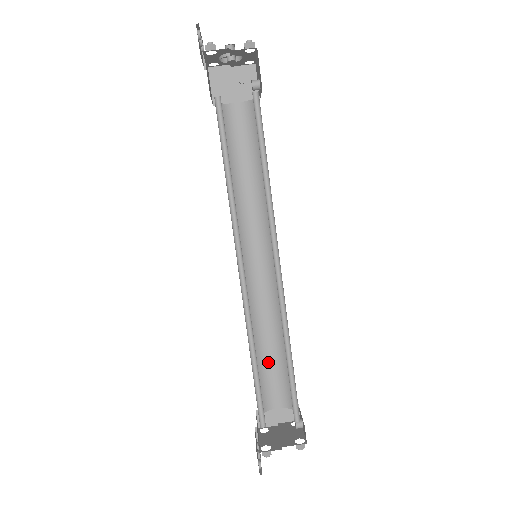
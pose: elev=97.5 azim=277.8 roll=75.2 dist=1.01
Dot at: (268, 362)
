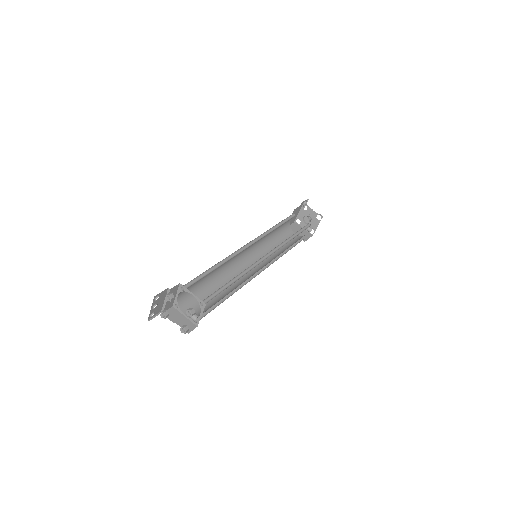
Dot at: occluded
